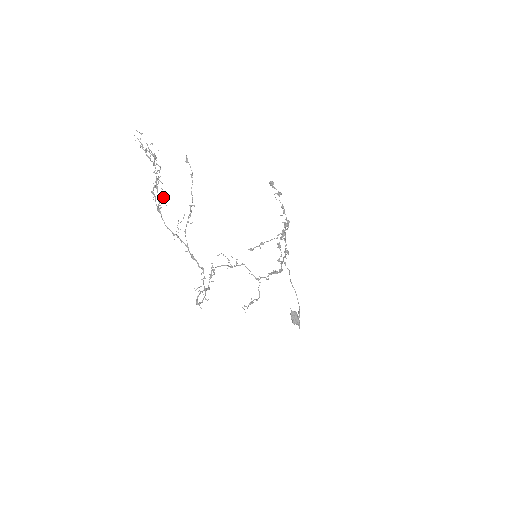
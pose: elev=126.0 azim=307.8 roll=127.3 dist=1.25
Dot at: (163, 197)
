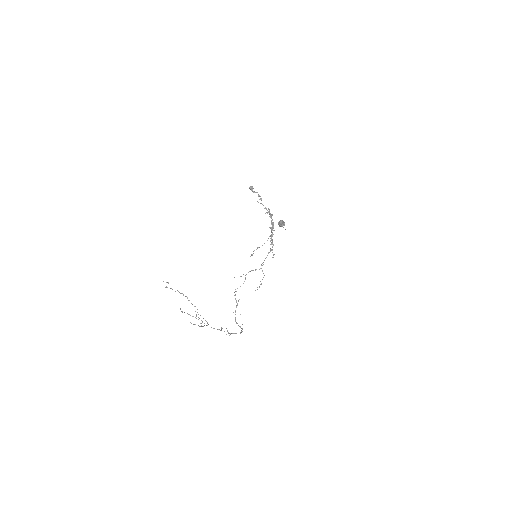
Dot at: (208, 324)
